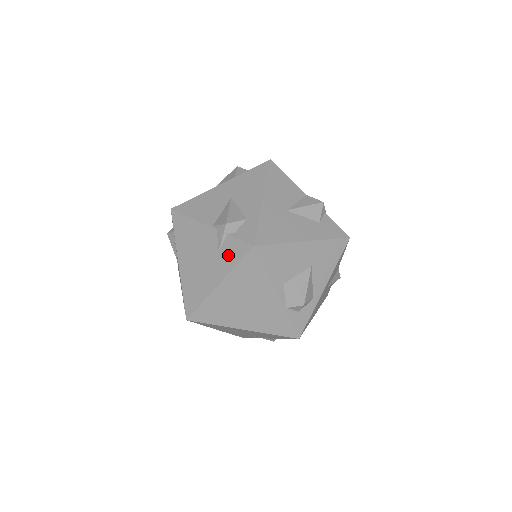
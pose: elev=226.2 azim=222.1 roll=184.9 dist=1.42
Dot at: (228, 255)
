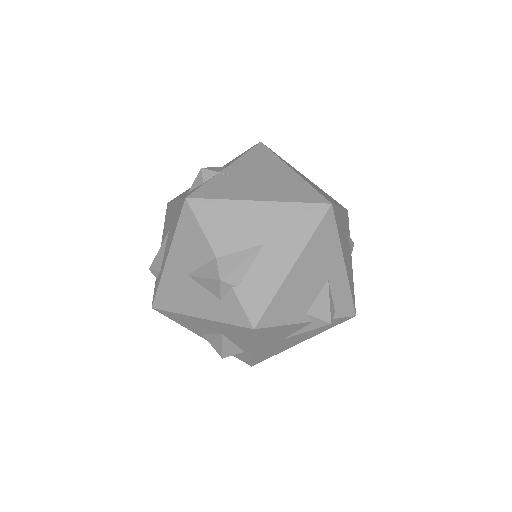
Dot at: occluded
